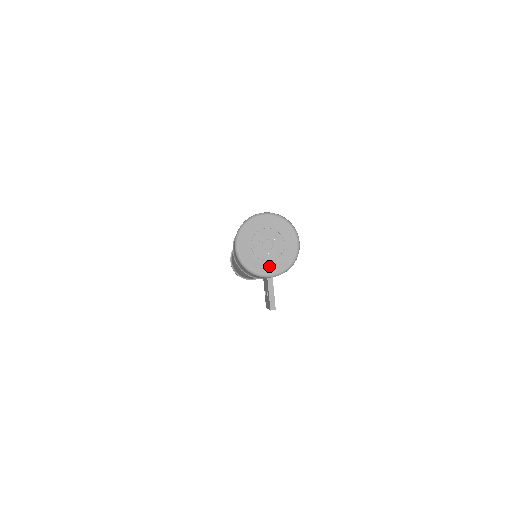
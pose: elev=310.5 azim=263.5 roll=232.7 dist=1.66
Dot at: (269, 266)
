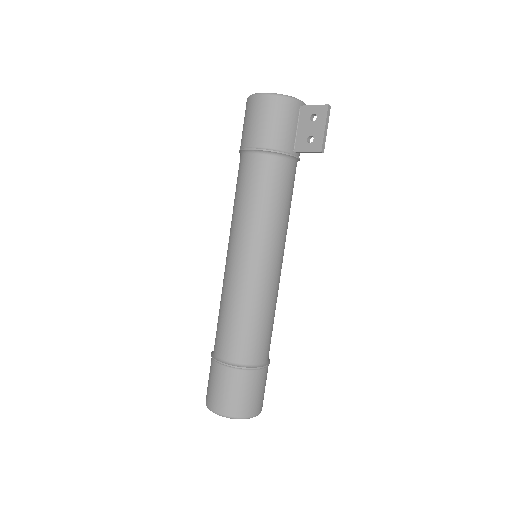
Dot at: occluded
